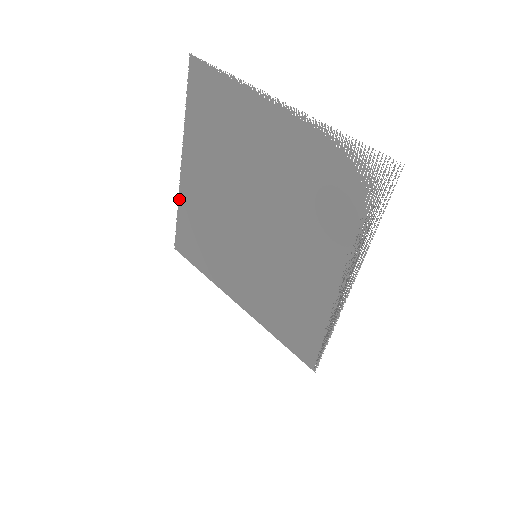
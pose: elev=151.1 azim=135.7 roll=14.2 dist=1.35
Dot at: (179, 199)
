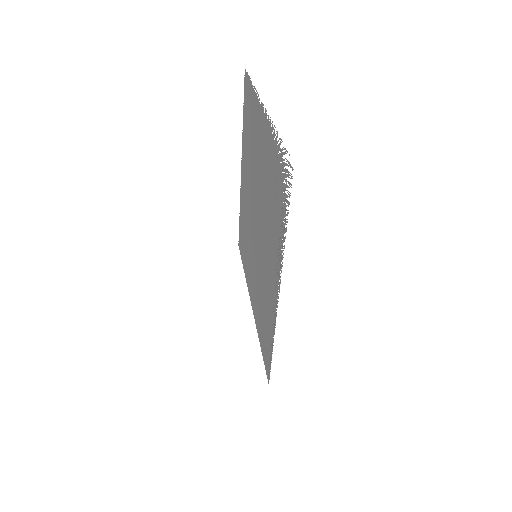
Dot at: (240, 199)
